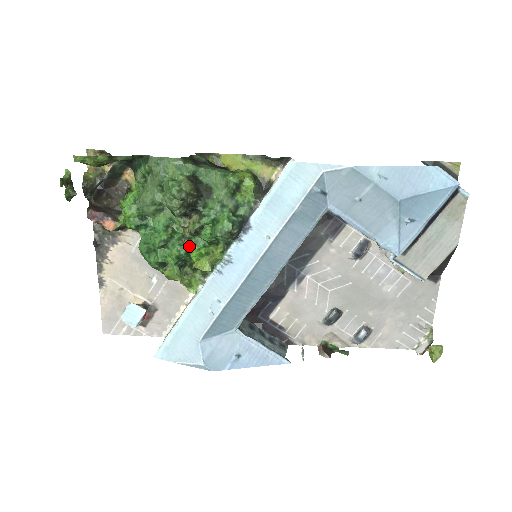
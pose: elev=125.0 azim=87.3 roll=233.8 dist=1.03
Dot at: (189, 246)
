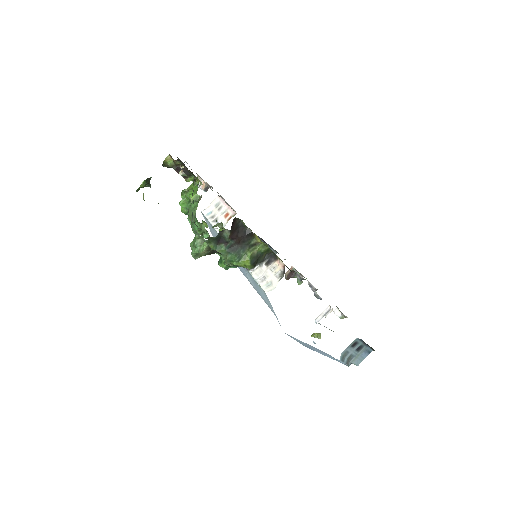
Dot at: occluded
